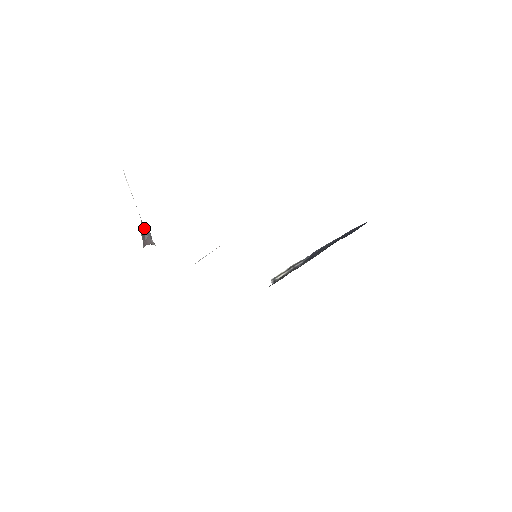
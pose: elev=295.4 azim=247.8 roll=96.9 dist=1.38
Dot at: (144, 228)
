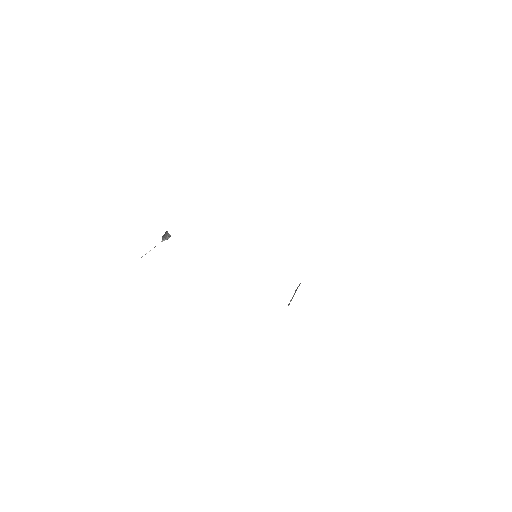
Dot at: occluded
